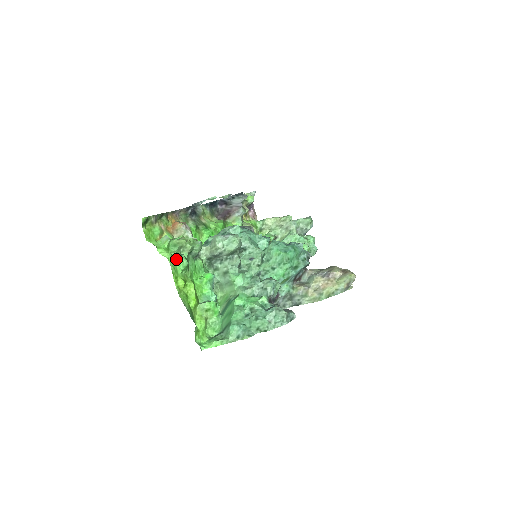
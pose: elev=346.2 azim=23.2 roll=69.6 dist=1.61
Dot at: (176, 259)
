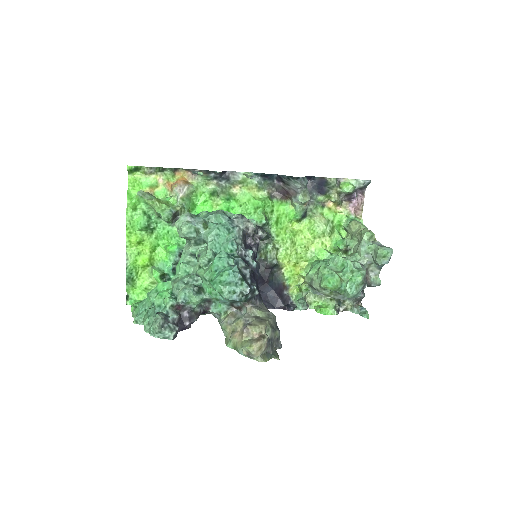
Dot at: (137, 216)
